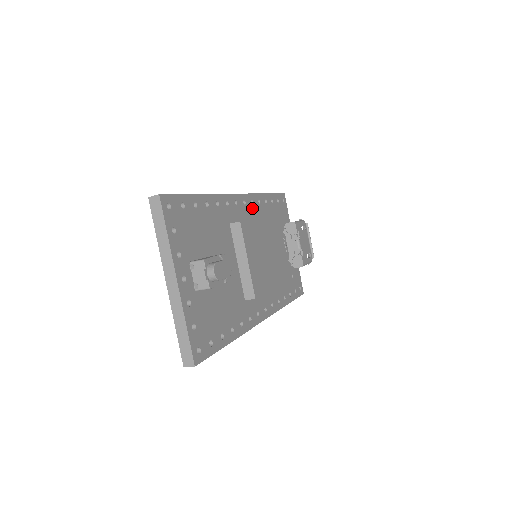
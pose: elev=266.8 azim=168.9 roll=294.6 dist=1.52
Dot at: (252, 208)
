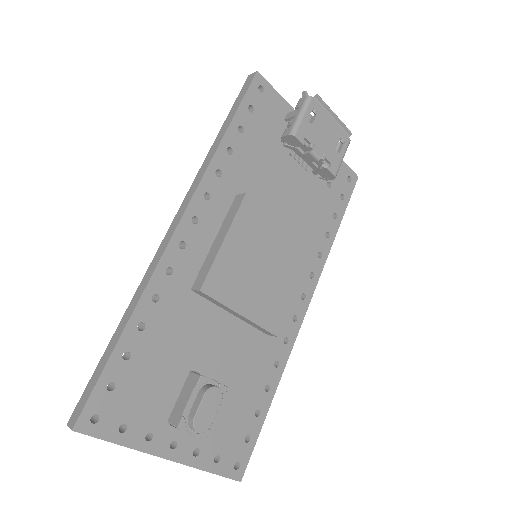
Dot at: (212, 205)
